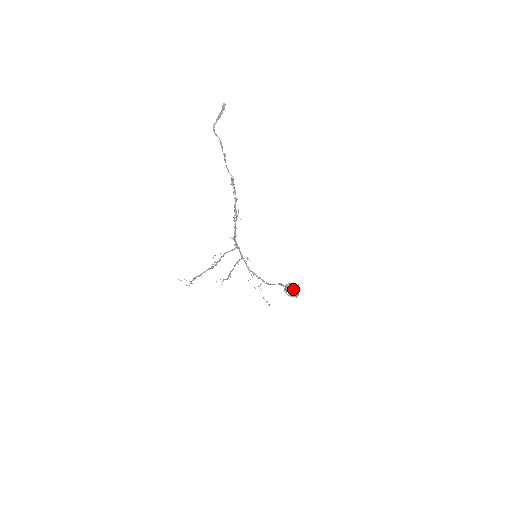
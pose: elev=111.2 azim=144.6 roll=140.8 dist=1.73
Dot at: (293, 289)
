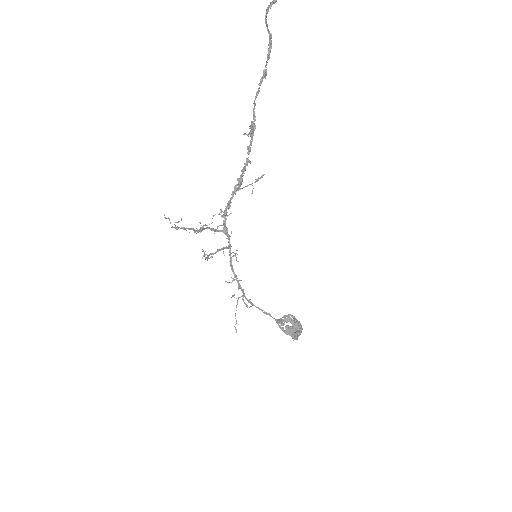
Dot at: (295, 326)
